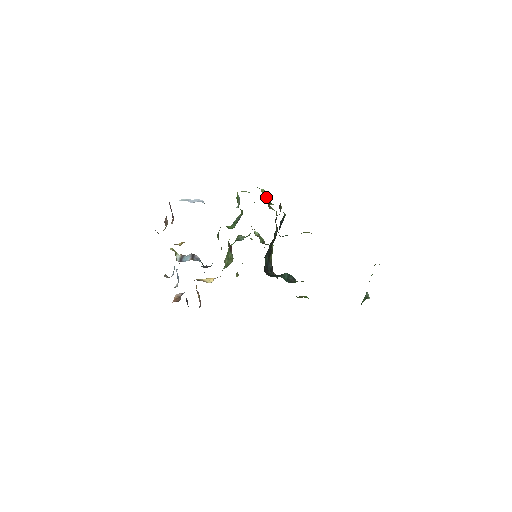
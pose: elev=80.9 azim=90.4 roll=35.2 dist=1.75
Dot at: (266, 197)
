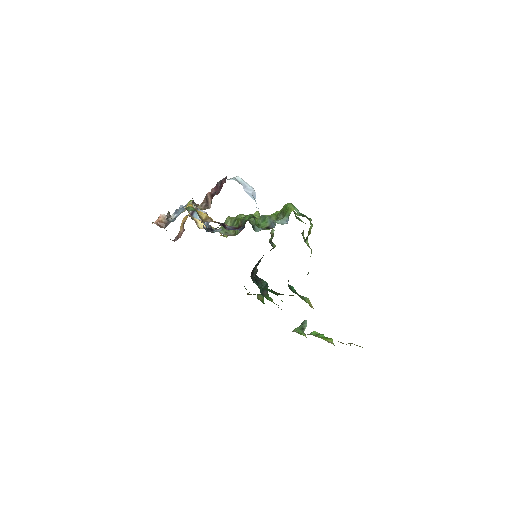
Dot at: (308, 235)
